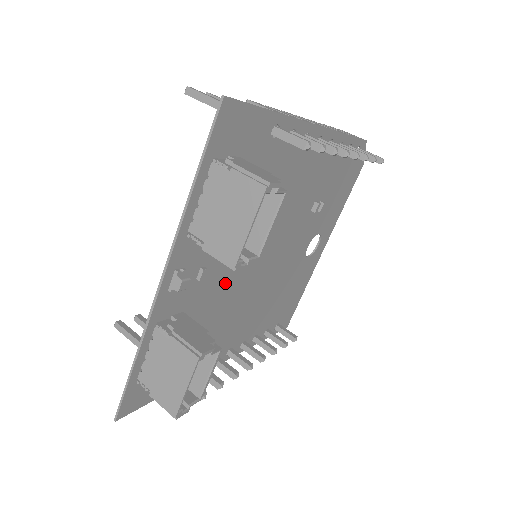
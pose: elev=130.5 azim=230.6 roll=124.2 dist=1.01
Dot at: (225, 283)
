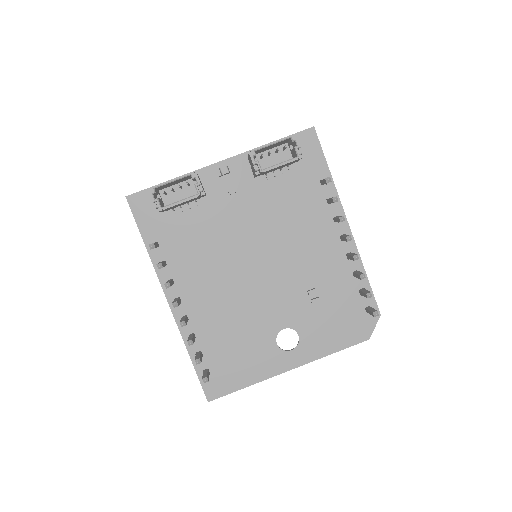
Dot at: (231, 228)
